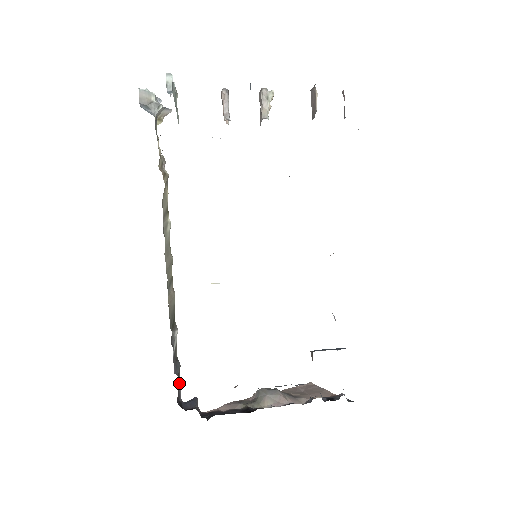
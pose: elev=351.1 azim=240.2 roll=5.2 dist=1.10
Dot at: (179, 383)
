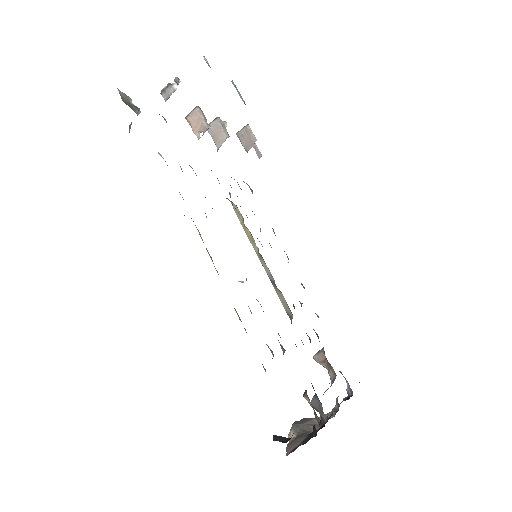
Dot at: occluded
